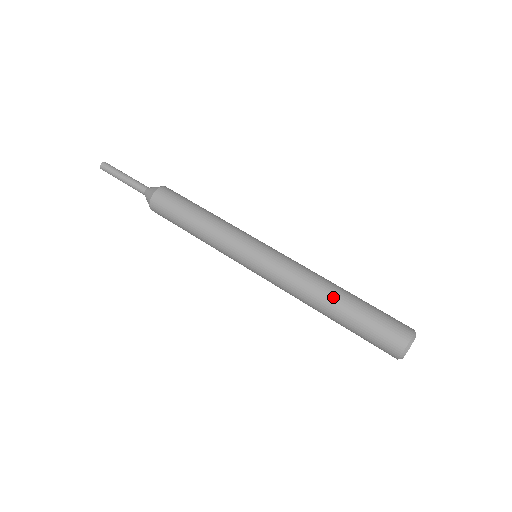
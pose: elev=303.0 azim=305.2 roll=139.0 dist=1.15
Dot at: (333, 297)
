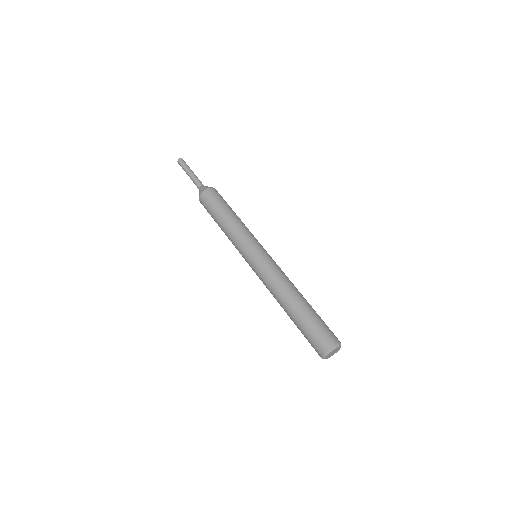
Dot at: (295, 299)
